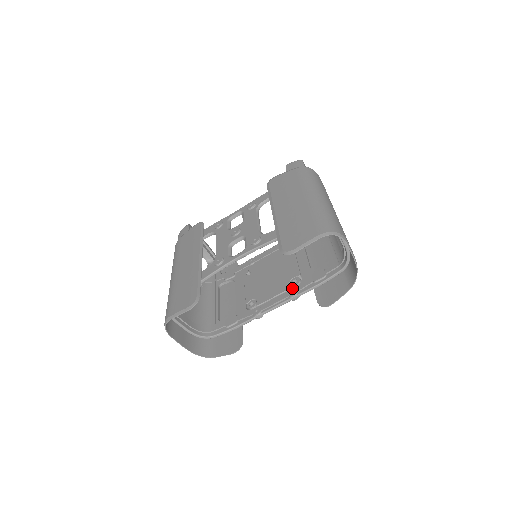
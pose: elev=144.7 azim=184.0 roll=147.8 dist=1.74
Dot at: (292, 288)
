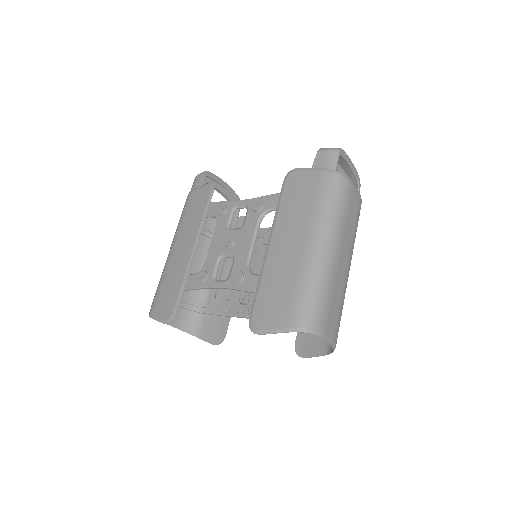
Dot at: occluded
